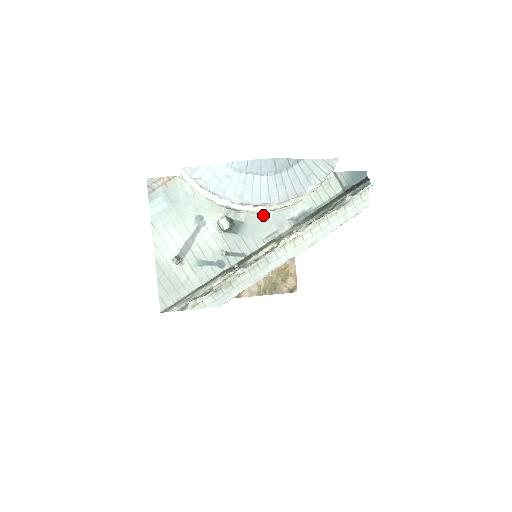
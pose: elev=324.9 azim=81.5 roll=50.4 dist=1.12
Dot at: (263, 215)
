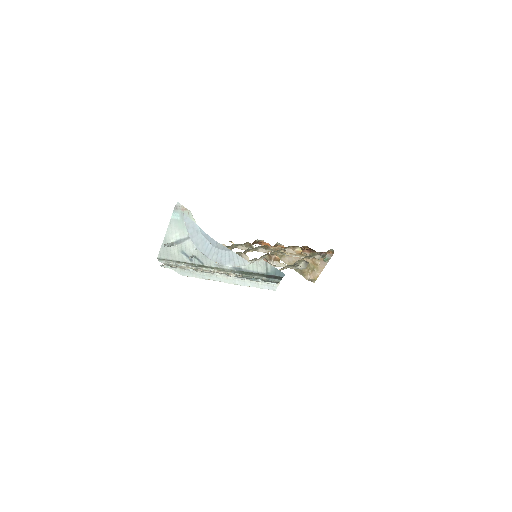
Dot at: occluded
